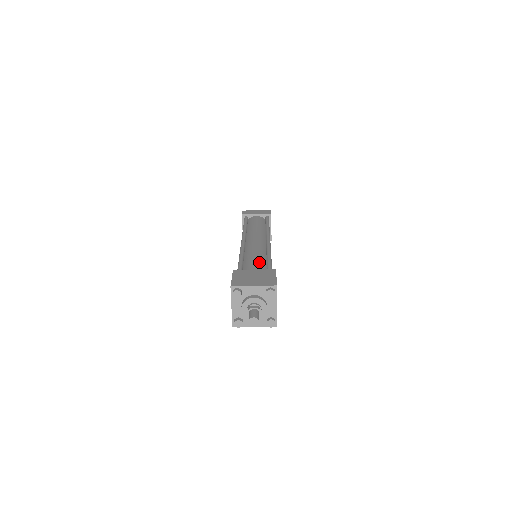
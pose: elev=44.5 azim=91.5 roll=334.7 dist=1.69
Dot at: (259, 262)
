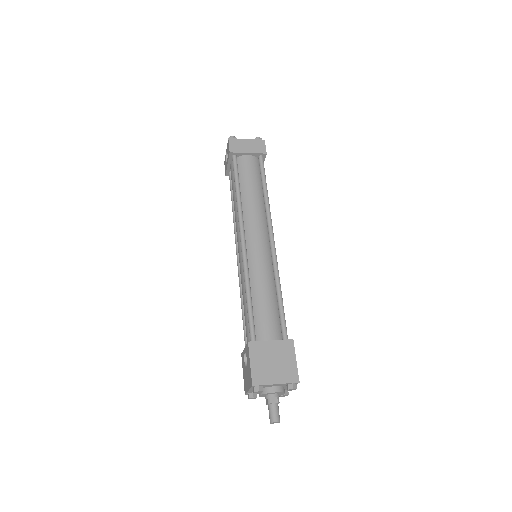
Dot at: (271, 310)
